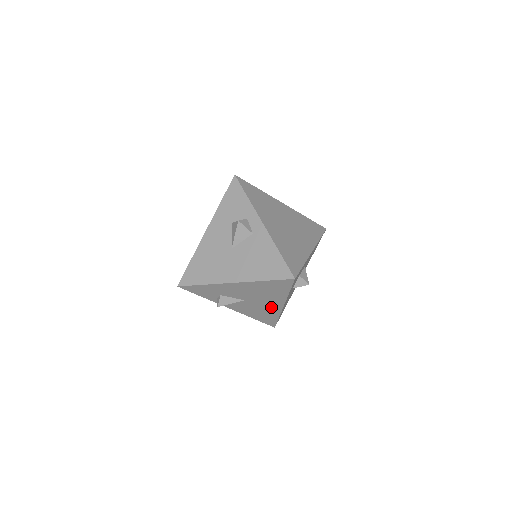
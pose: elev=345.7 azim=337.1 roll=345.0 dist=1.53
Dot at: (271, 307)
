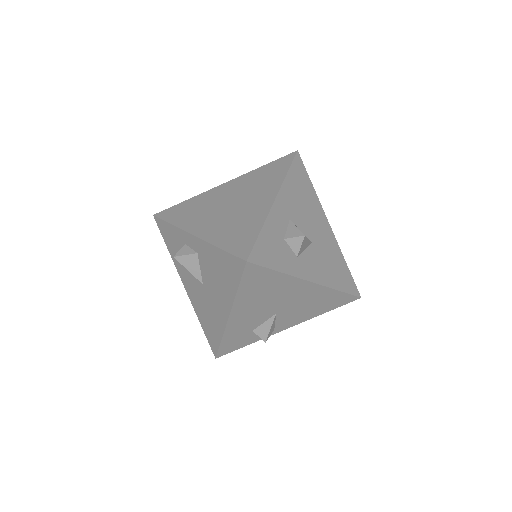
Dot at: (307, 294)
